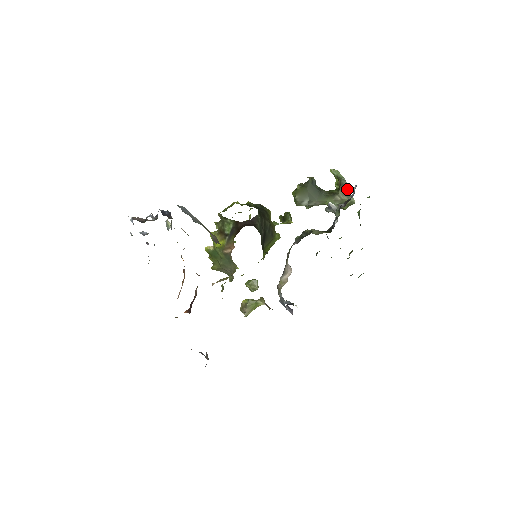
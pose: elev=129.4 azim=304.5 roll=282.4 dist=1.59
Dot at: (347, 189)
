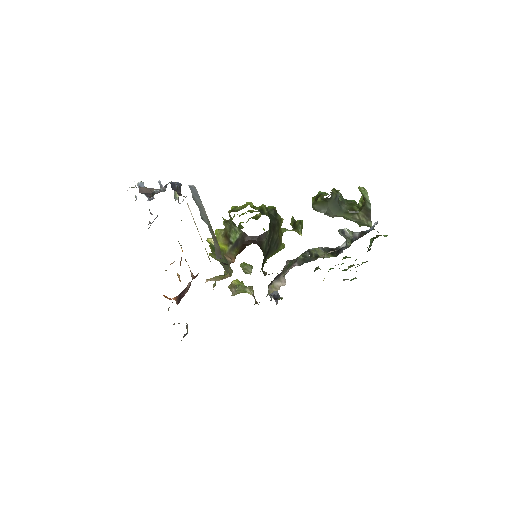
Dot at: (369, 212)
